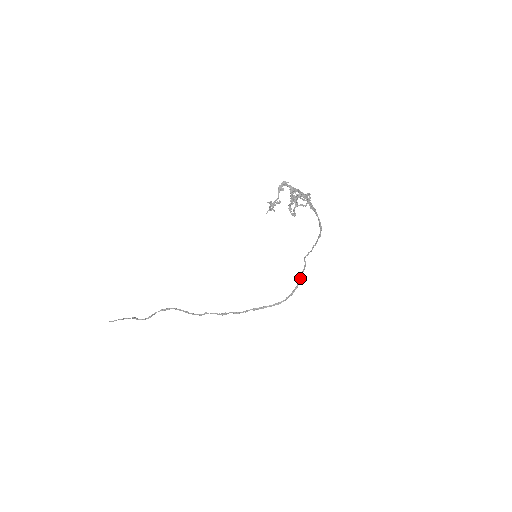
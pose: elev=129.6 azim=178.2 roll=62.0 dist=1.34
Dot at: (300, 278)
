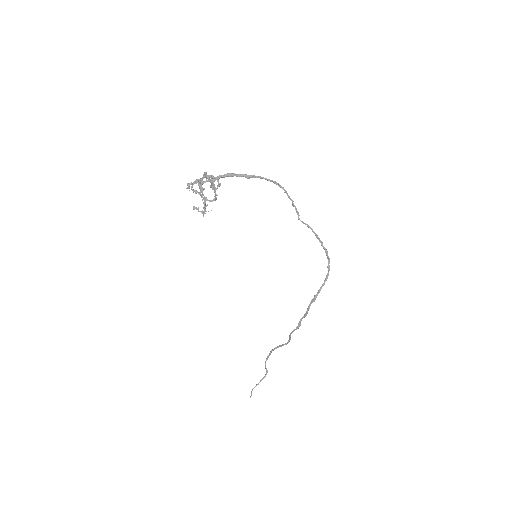
Dot at: occluded
